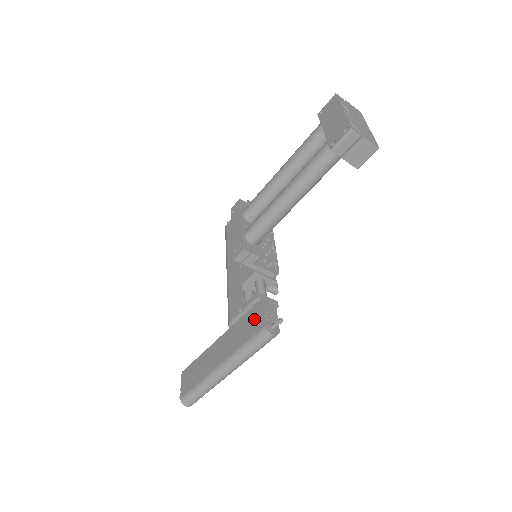
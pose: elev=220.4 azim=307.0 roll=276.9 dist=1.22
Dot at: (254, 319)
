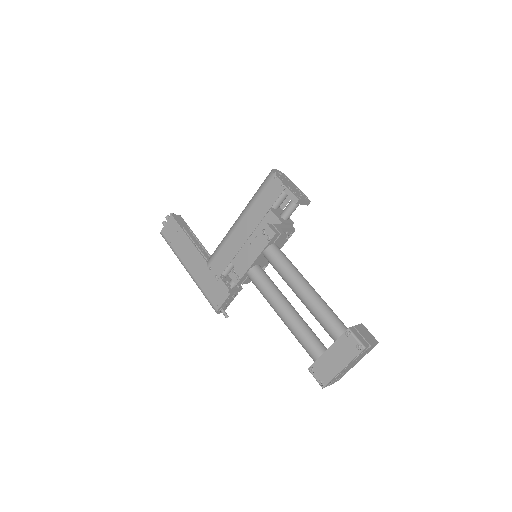
Dot at: (217, 294)
